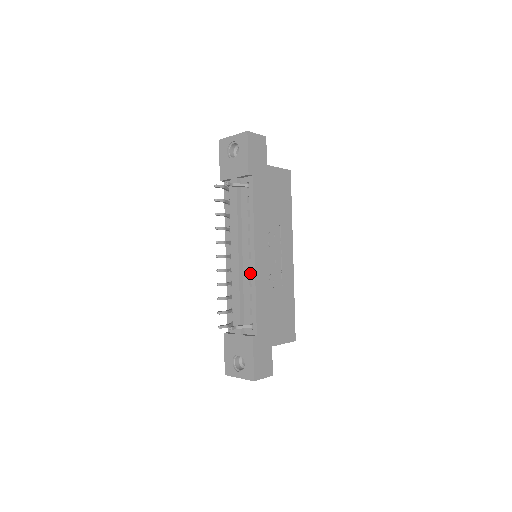
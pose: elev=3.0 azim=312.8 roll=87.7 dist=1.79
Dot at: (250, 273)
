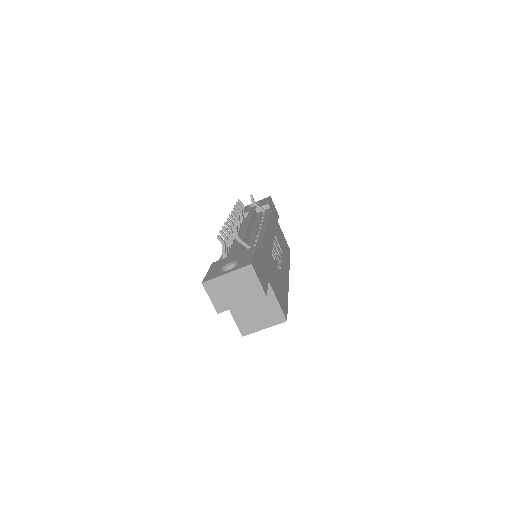
Dot at: (258, 233)
